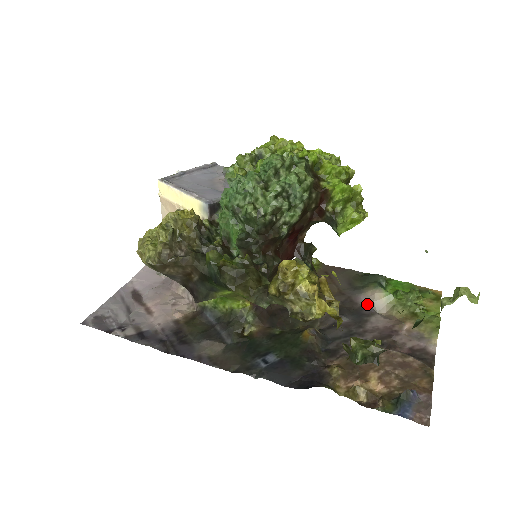
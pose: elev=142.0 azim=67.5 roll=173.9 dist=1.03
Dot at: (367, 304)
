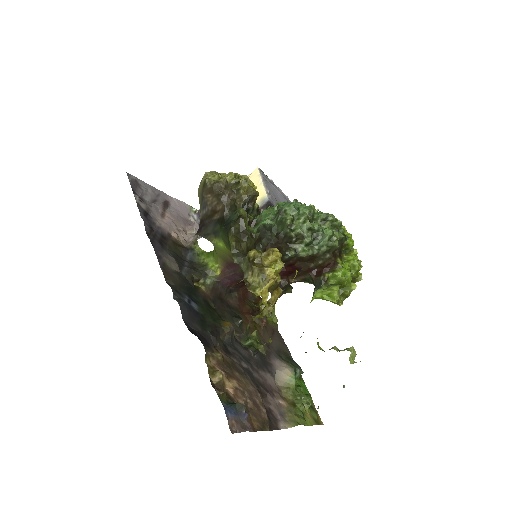
Dot at: (275, 367)
